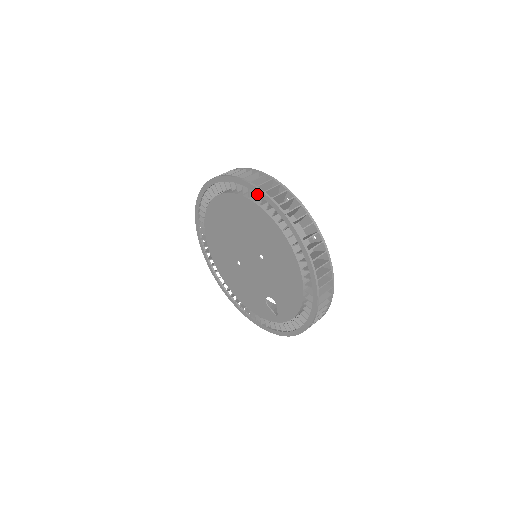
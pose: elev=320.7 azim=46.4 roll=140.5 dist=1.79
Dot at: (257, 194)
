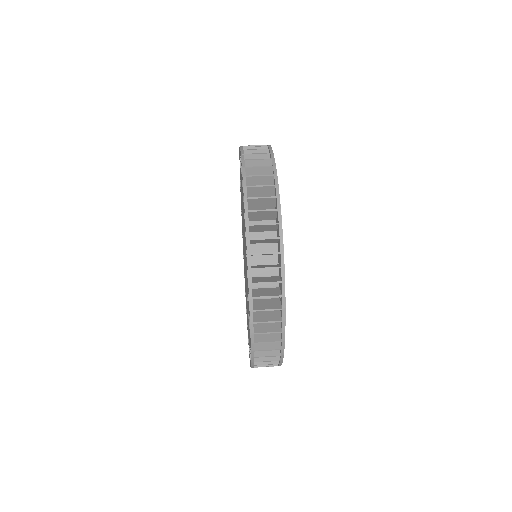
Dot at: occluded
